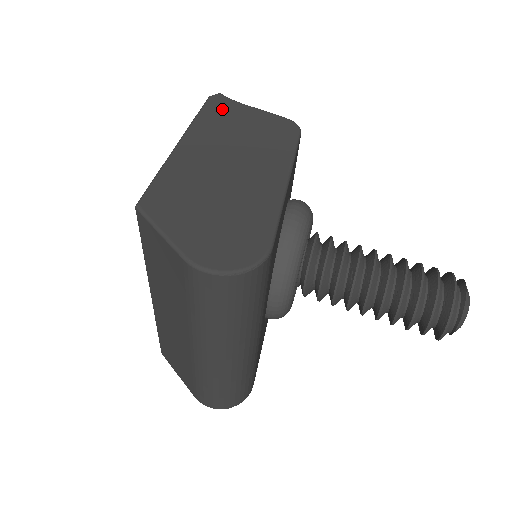
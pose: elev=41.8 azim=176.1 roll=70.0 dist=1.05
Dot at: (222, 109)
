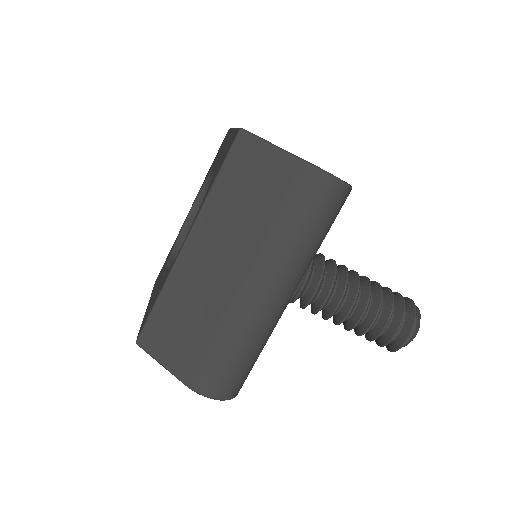
Dot at: occluded
